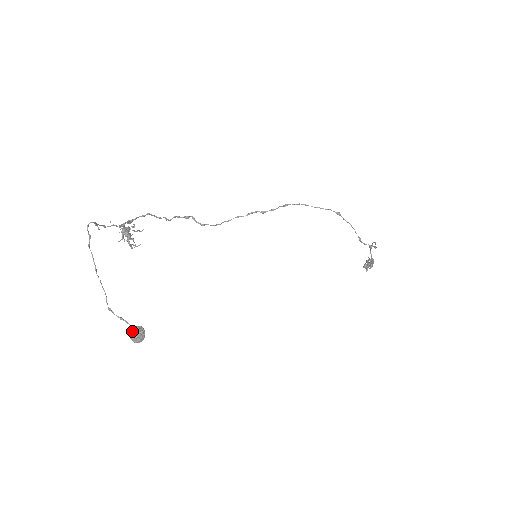
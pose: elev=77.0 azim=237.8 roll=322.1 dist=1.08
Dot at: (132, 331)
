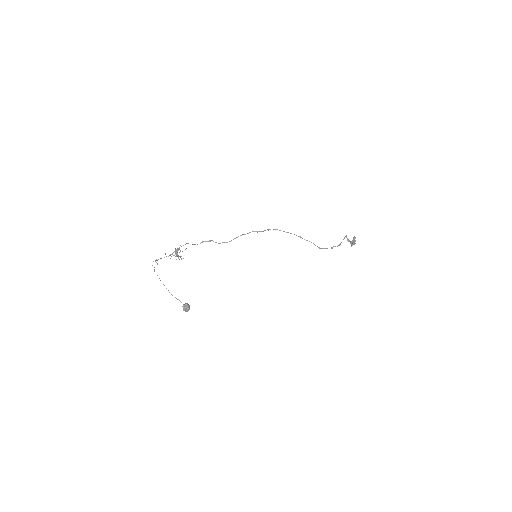
Dot at: (183, 307)
